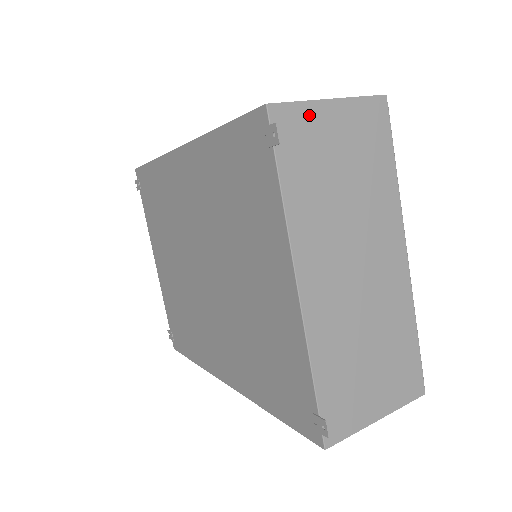
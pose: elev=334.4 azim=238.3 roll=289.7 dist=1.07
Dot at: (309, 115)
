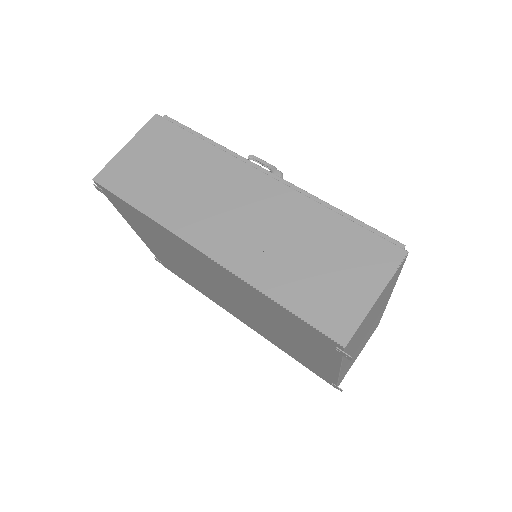
Dot at: (364, 321)
